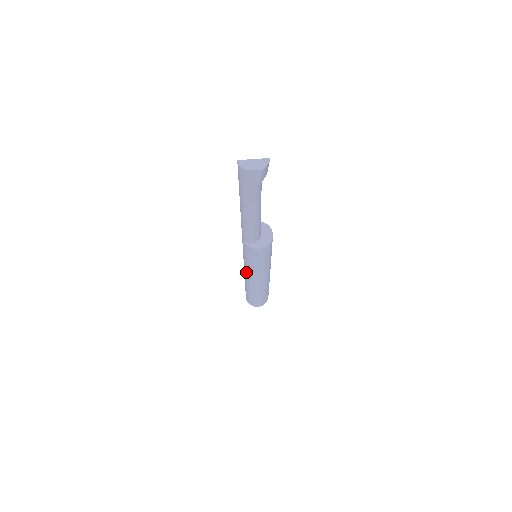
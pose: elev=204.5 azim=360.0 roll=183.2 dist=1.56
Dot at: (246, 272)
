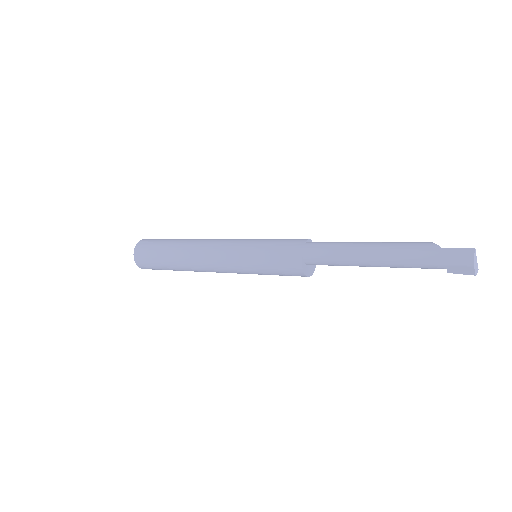
Dot at: (222, 254)
